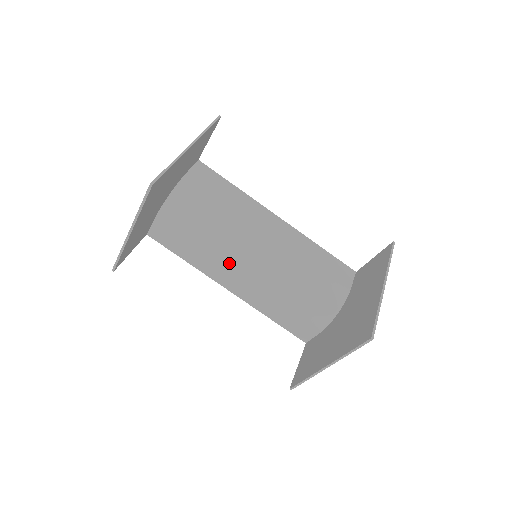
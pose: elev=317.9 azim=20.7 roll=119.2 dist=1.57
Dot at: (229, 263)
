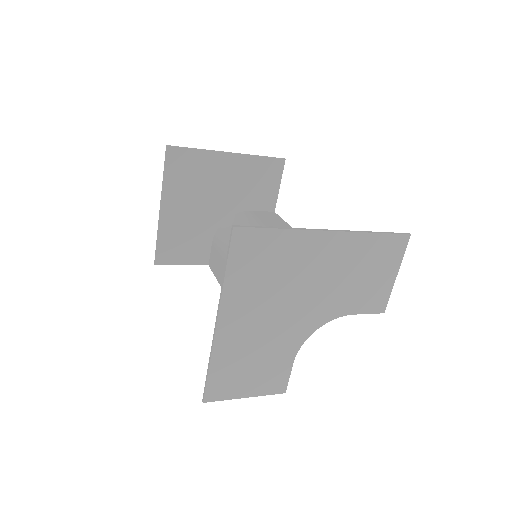
Dot at: occluded
